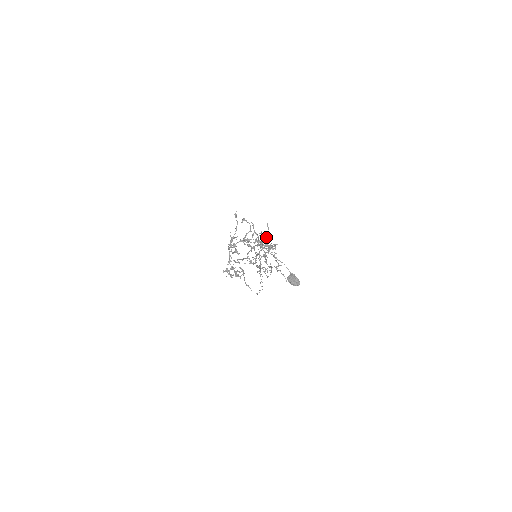
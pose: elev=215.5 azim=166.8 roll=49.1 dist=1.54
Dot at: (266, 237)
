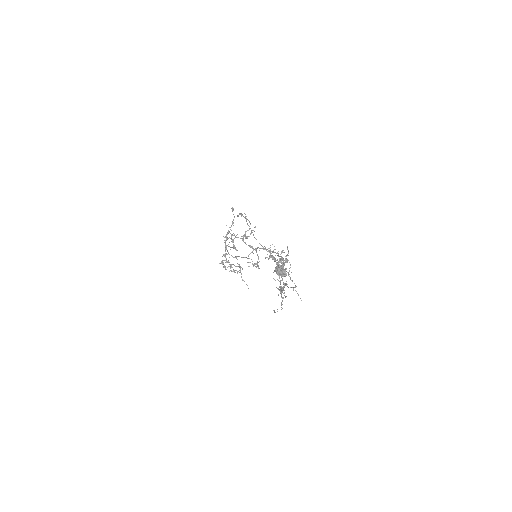
Dot at: (286, 260)
